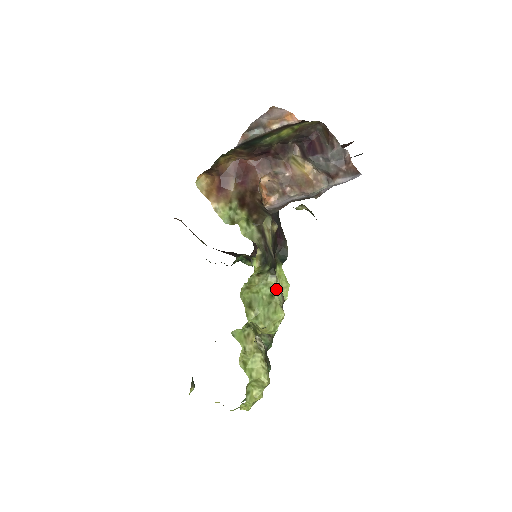
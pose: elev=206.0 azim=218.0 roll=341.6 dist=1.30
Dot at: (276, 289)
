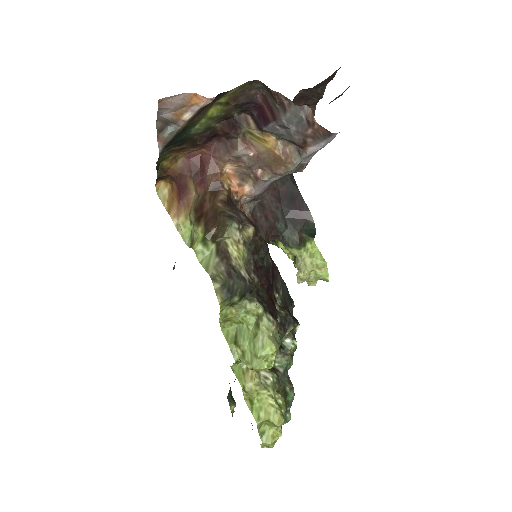
Dot at: (260, 316)
